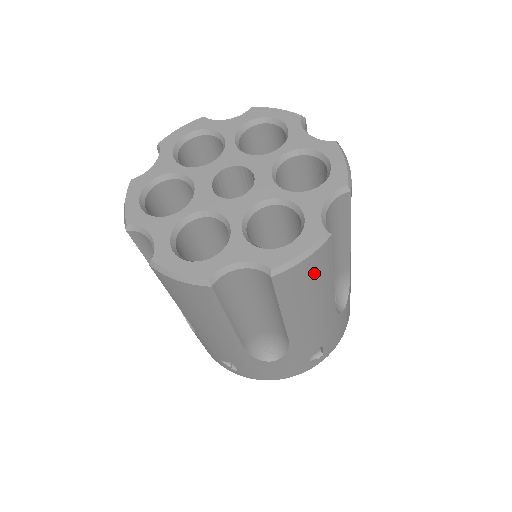
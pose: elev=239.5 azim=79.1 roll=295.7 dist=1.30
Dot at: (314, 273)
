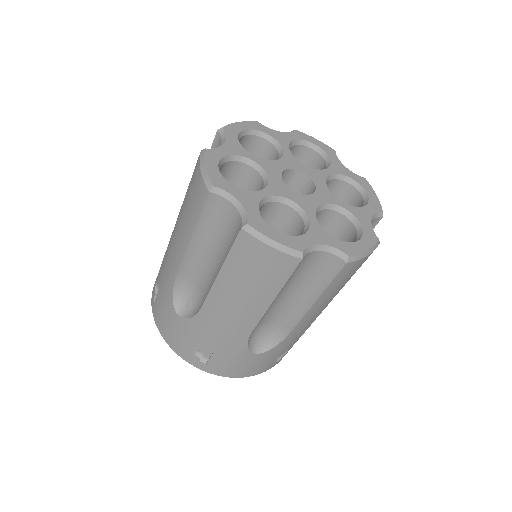
Dot at: occluded
